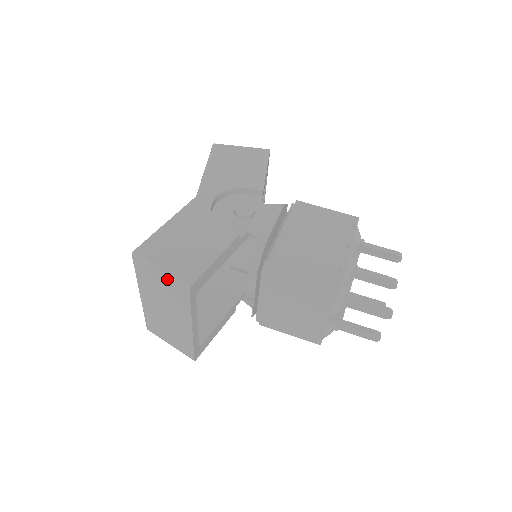
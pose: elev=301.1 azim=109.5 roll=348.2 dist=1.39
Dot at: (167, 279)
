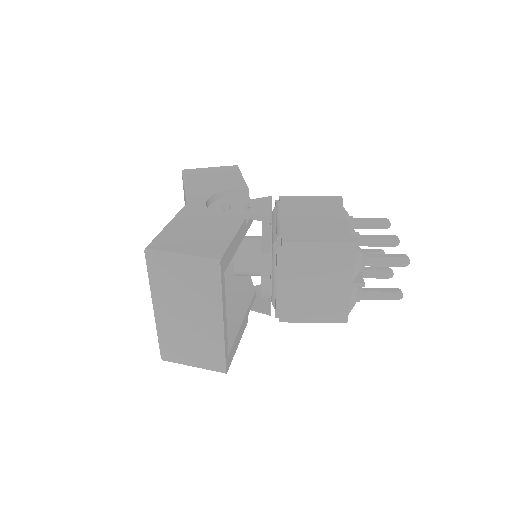
Dot at: (191, 263)
